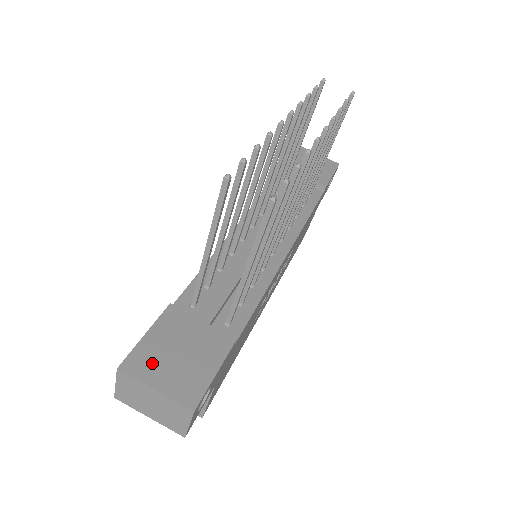
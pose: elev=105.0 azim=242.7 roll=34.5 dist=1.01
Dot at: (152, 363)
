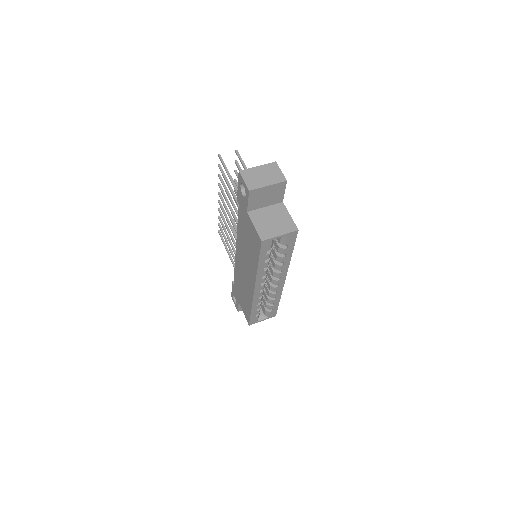
Dot at: occluded
